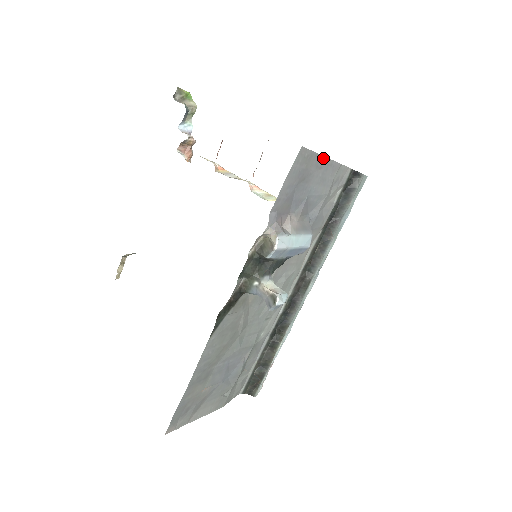
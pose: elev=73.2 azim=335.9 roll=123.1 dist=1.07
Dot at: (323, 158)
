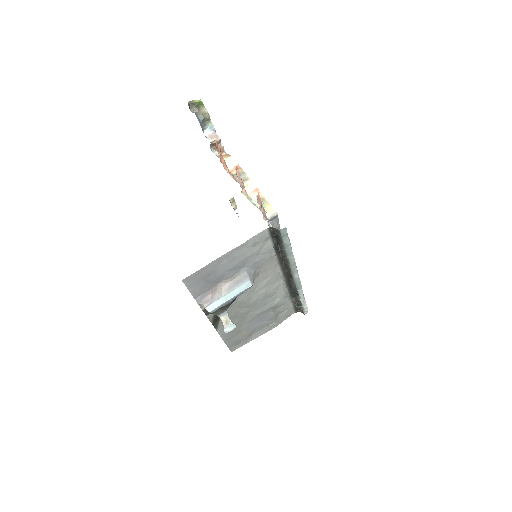
Dot at: (216, 260)
